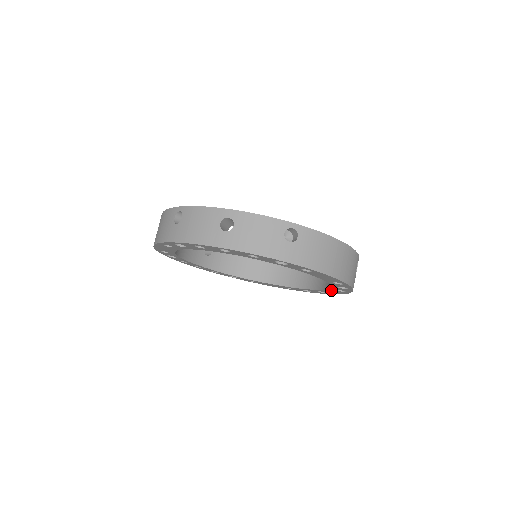
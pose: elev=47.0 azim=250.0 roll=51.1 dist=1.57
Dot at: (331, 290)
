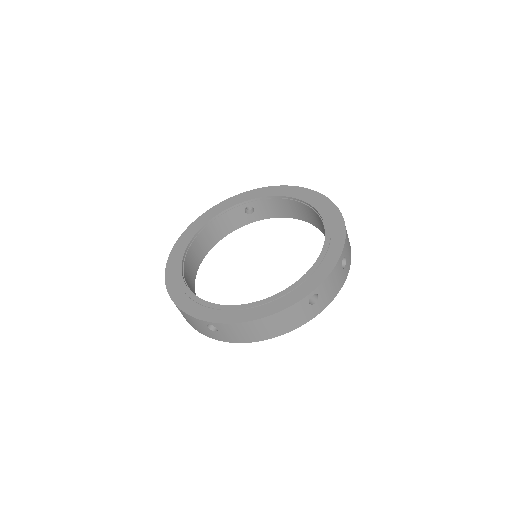
Dot at: occluded
